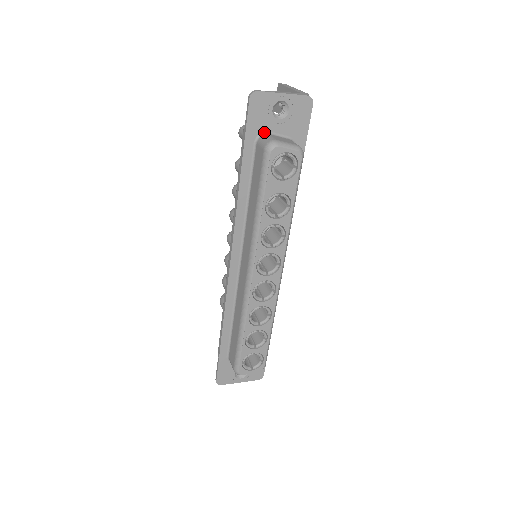
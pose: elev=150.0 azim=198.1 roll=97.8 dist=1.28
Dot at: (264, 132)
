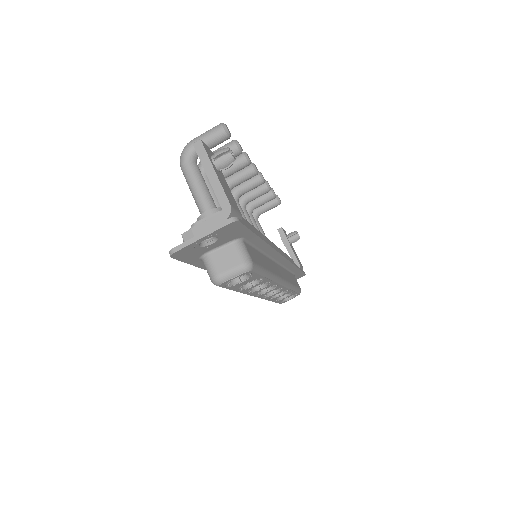
Dot at: (204, 254)
